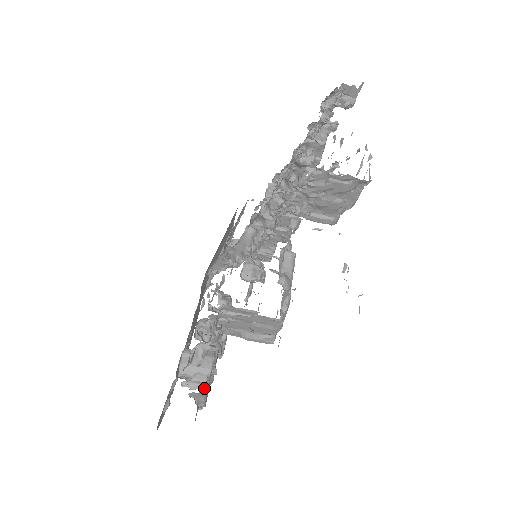
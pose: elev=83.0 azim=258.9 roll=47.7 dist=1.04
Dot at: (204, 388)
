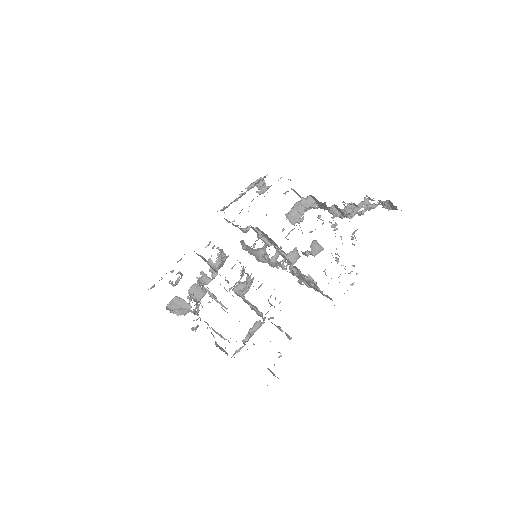
Dot at: occluded
